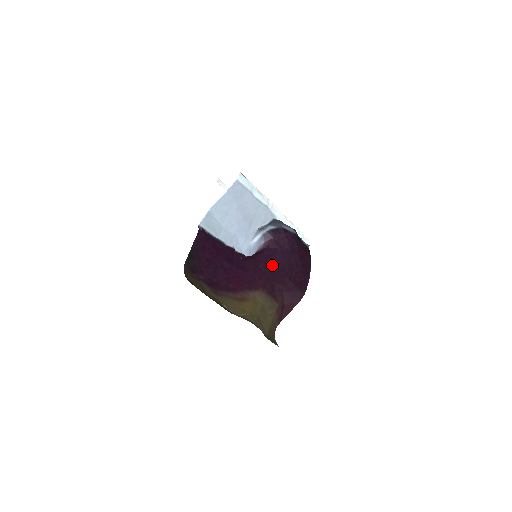
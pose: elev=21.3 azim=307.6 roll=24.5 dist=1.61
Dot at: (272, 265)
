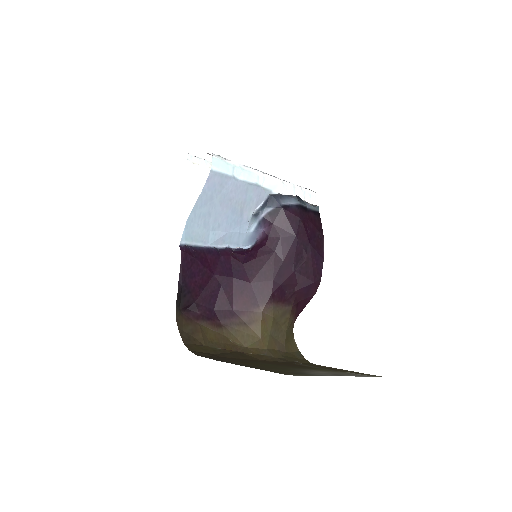
Dot at: (277, 263)
